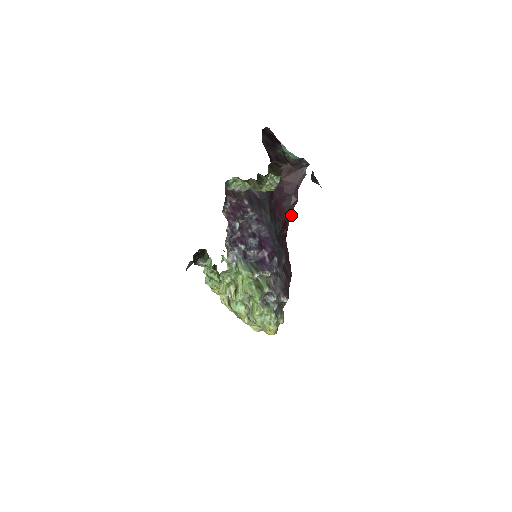
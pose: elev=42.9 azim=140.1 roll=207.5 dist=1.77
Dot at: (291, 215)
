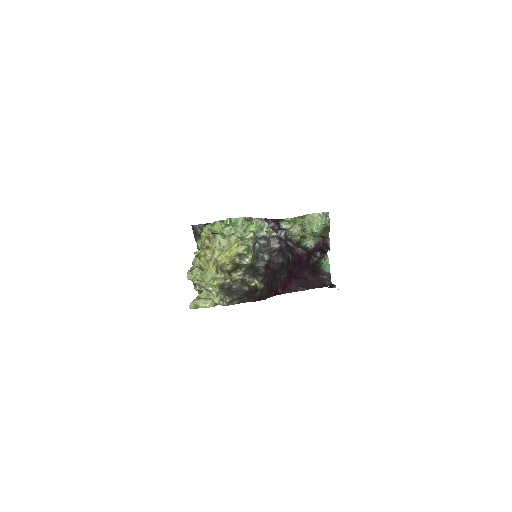
Dot at: occluded
